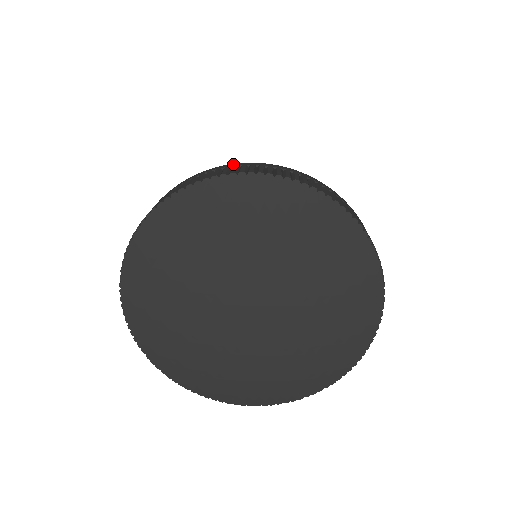
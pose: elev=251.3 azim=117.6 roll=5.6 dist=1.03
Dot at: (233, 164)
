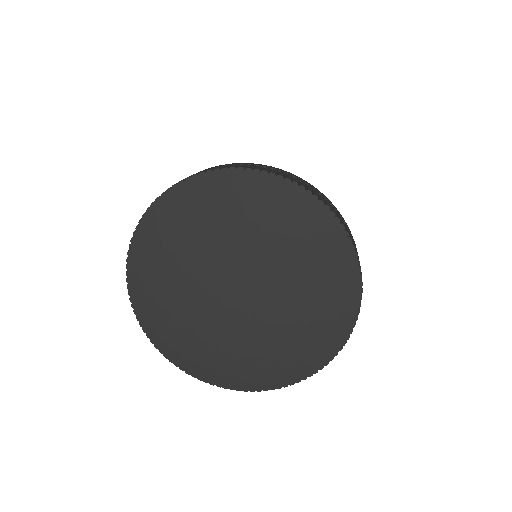
Dot at: occluded
